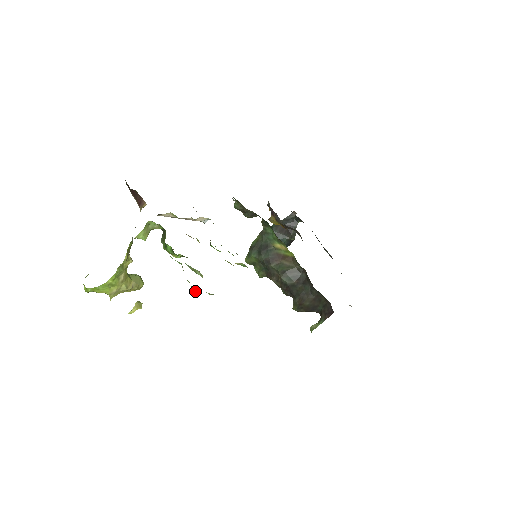
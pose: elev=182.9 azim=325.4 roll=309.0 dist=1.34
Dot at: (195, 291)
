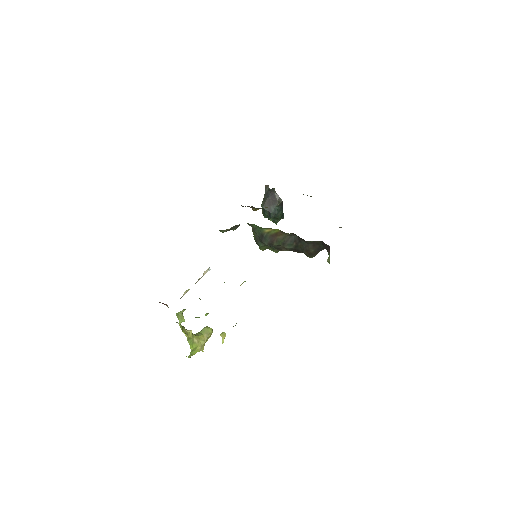
Dot at: occluded
